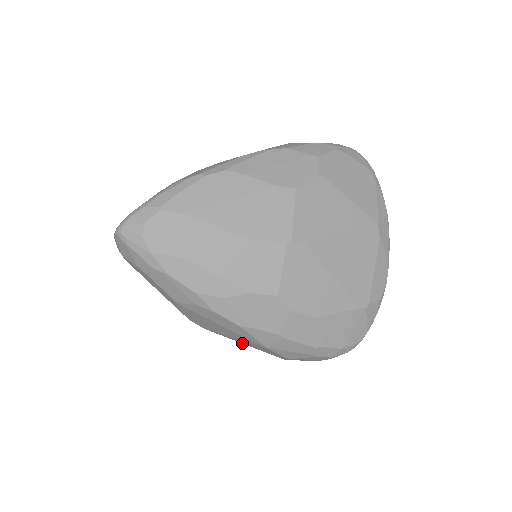
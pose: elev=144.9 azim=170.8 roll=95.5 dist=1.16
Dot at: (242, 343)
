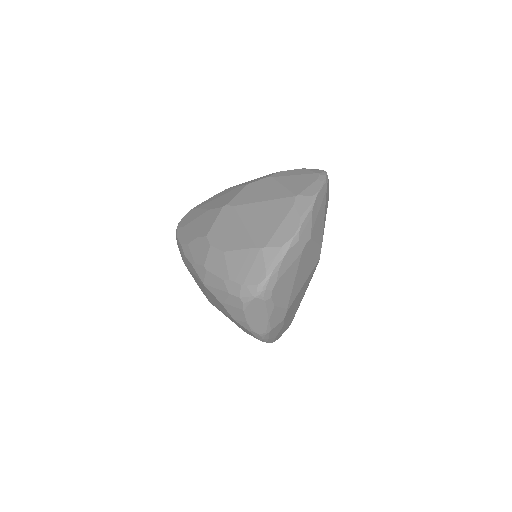
Dot at: (220, 310)
